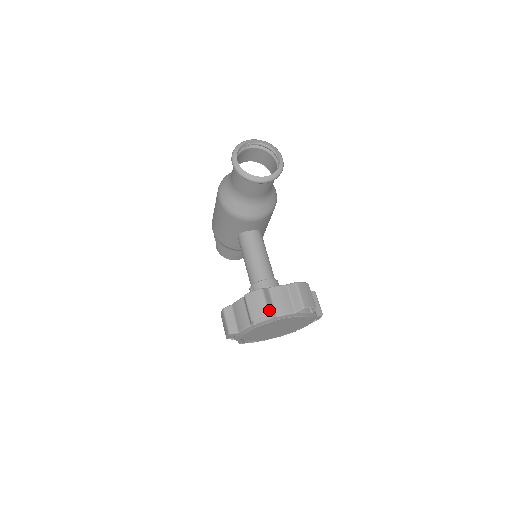
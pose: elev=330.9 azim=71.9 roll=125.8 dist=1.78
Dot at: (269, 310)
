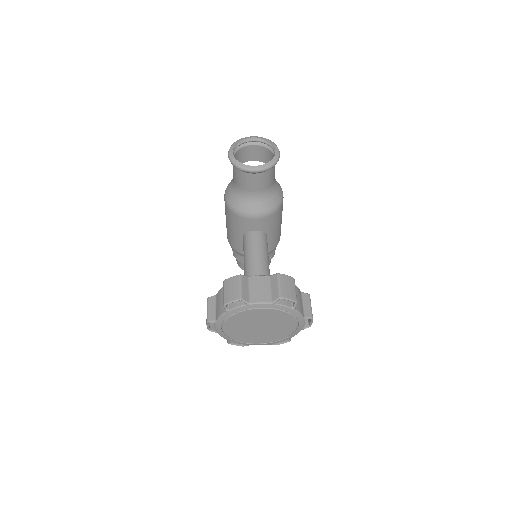
Dot at: (242, 295)
